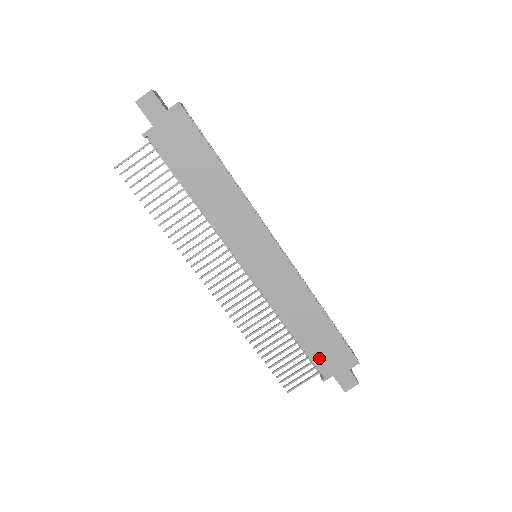
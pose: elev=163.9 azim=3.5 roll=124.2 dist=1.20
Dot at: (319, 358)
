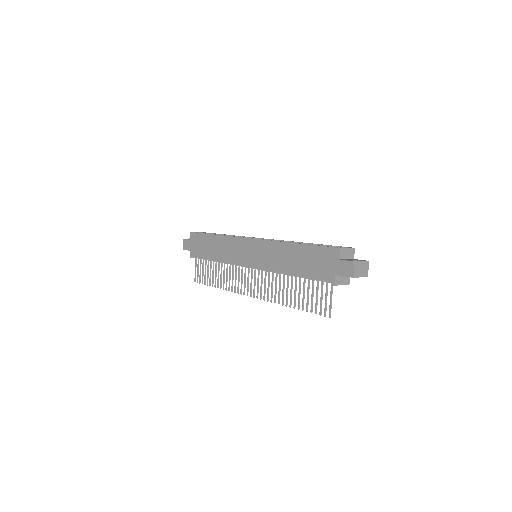
Dot at: (318, 273)
